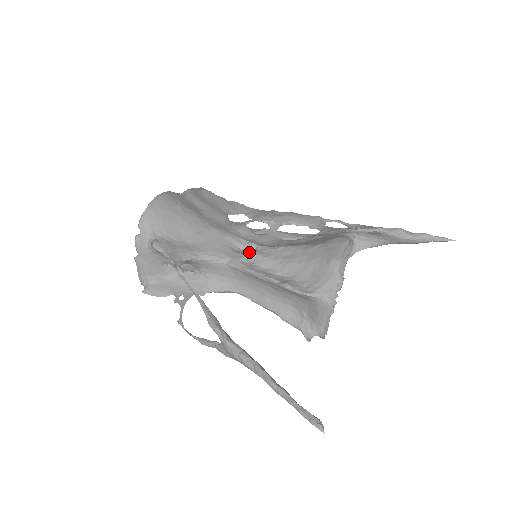
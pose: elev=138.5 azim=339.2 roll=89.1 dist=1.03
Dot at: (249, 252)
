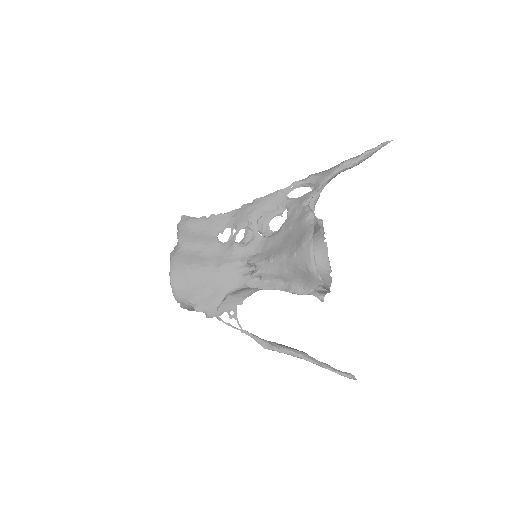
Dot at: (251, 266)
